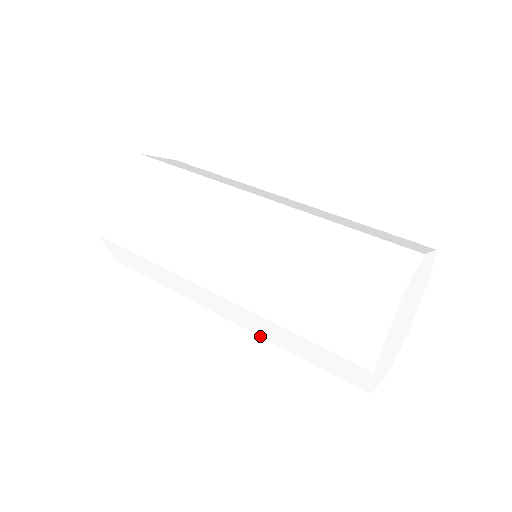
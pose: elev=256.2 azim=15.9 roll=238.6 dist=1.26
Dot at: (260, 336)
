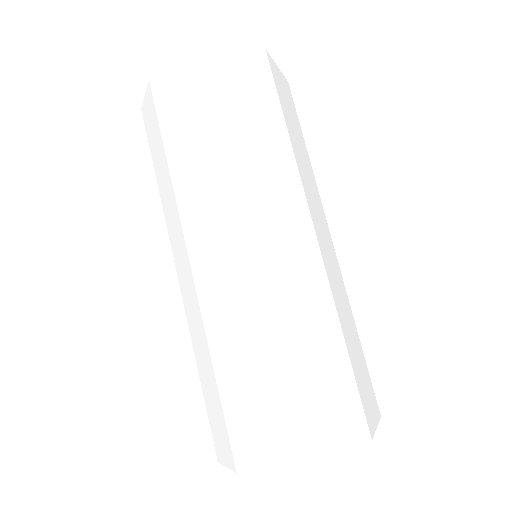
Dot at: (188, 325)
